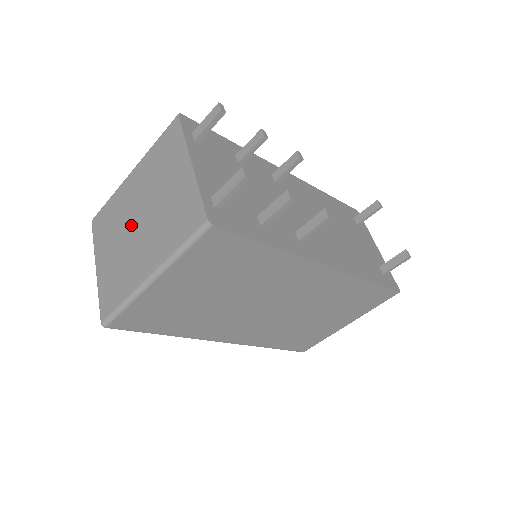
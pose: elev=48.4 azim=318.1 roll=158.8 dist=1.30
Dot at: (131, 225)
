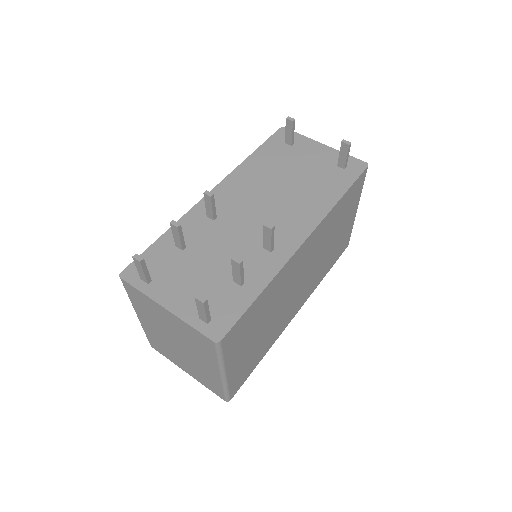
Dot at: (176, 348)
